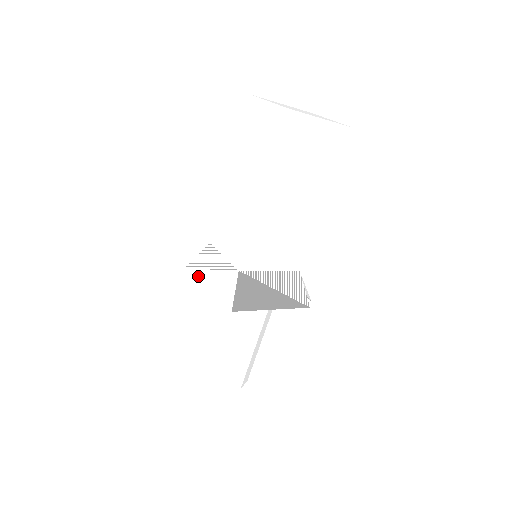
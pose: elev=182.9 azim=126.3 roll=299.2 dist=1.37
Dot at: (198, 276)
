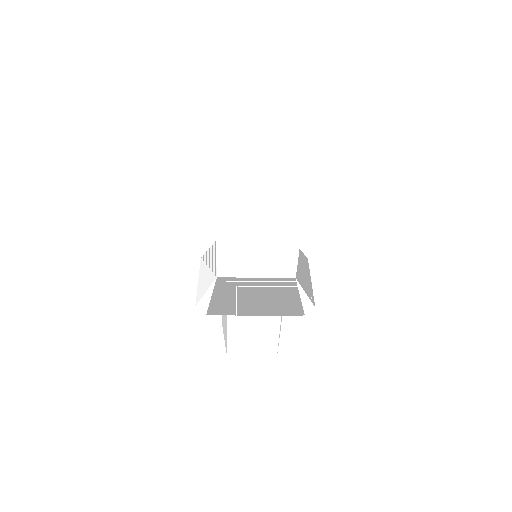
Dot at: (202, 270)
